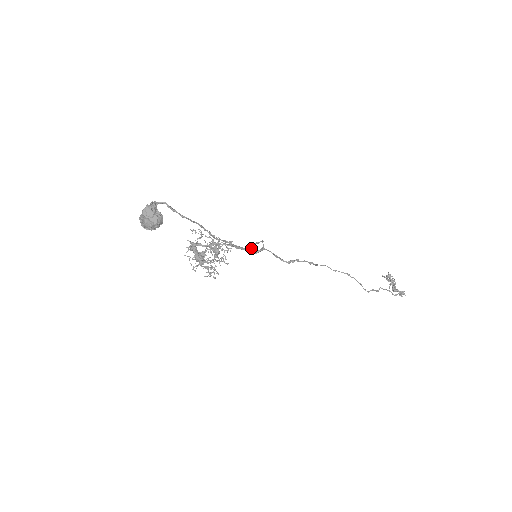
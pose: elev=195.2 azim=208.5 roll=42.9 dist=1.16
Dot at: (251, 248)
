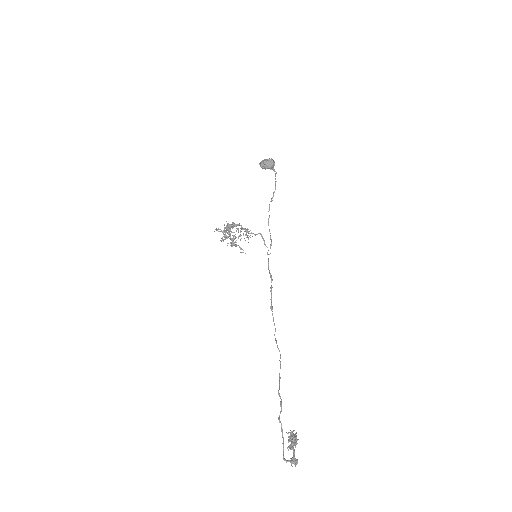
Dot at: occluded
